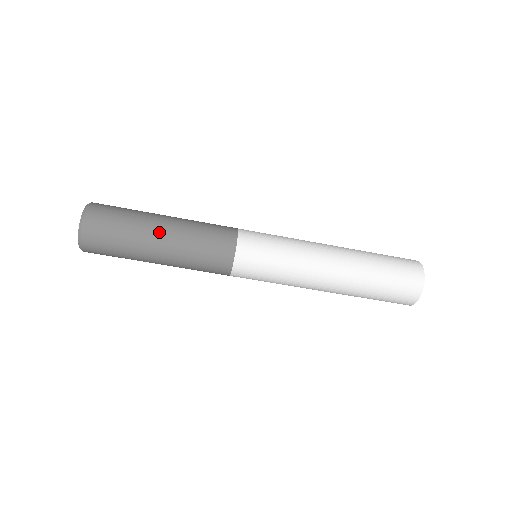
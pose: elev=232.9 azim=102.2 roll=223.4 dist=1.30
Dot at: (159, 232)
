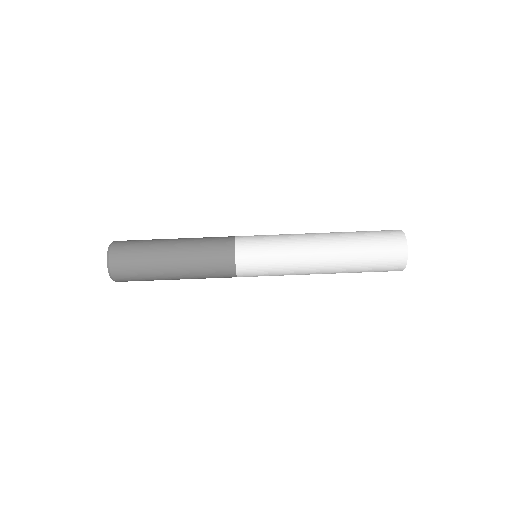
Dot at: (172, 239)
